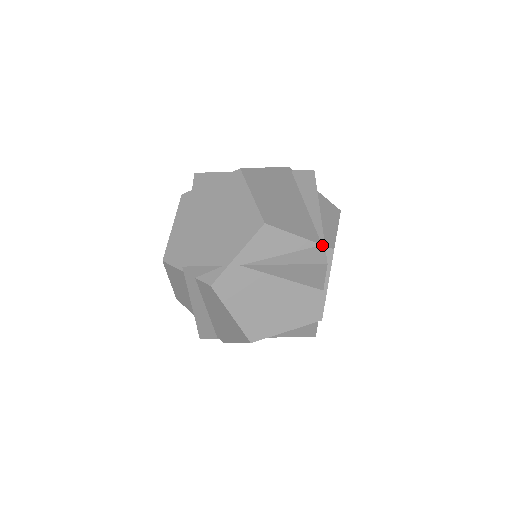
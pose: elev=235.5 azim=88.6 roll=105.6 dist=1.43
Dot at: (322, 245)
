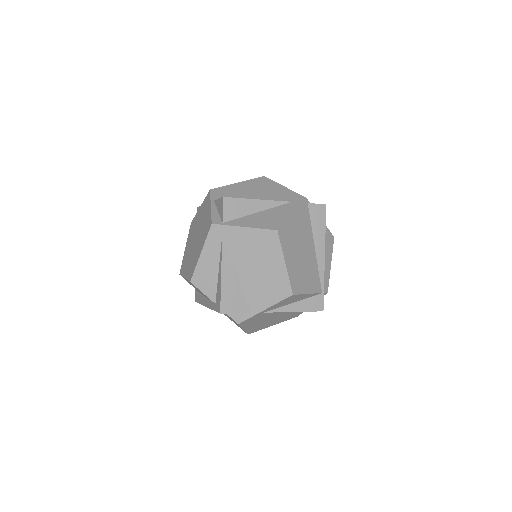
Dot at: (322, 293)
